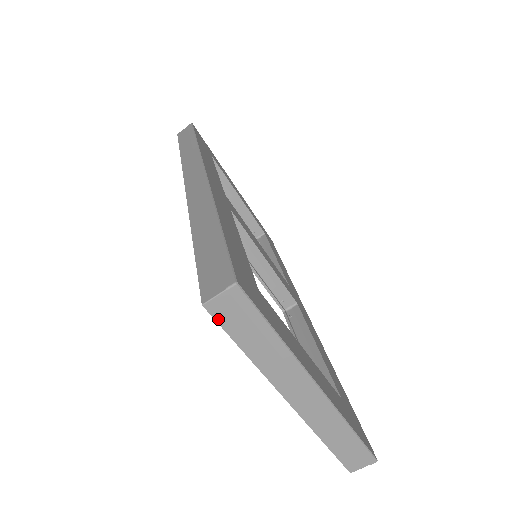
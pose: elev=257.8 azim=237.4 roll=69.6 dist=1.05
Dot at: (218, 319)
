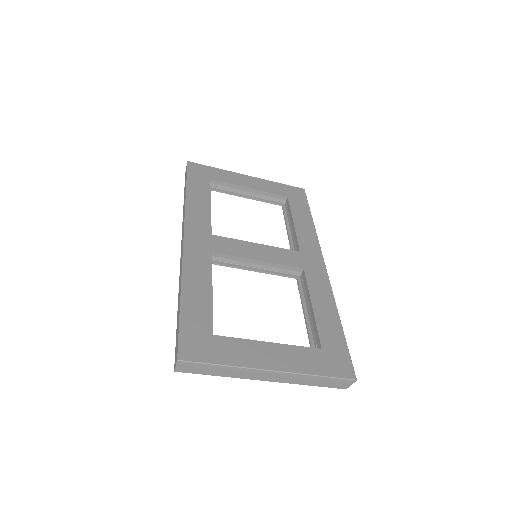
Dot at: (187, 372)
